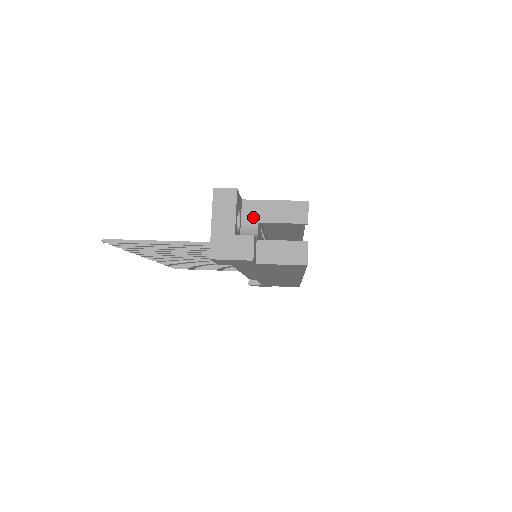
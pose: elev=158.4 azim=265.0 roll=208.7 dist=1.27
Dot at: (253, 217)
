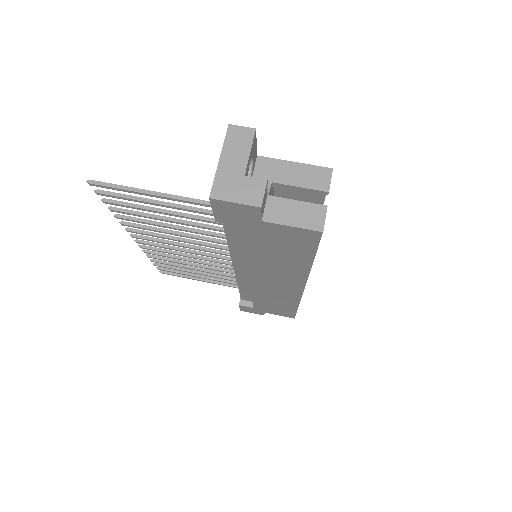
Dot at: (267, 175)
